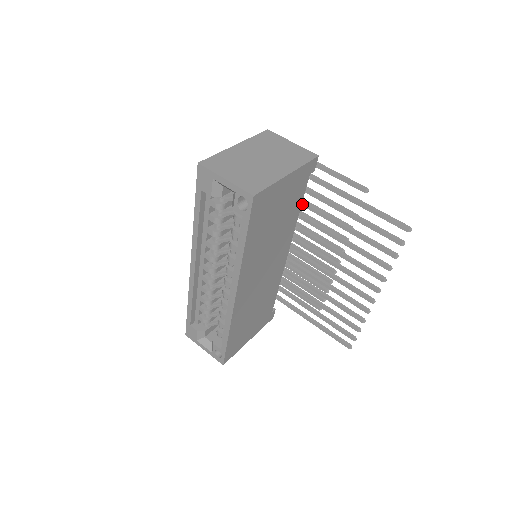
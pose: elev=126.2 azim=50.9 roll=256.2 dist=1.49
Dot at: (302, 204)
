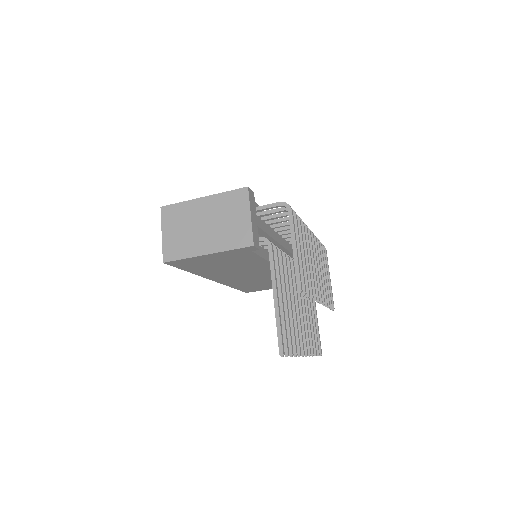
Dot at: (278, 252)
